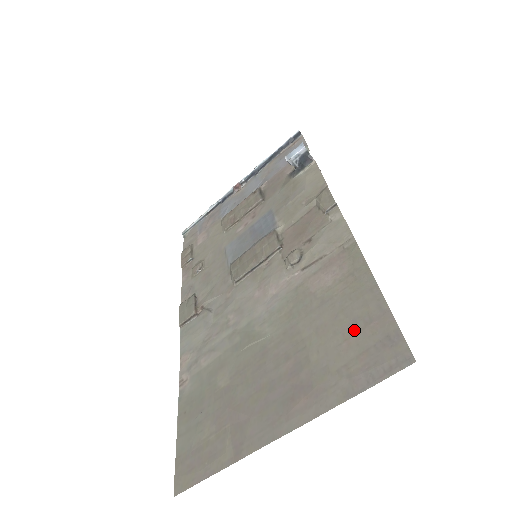
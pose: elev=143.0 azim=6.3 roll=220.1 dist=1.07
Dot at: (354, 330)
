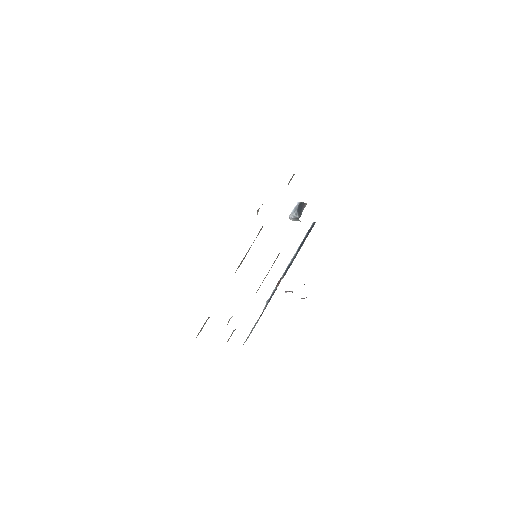
Dot at: occluded
